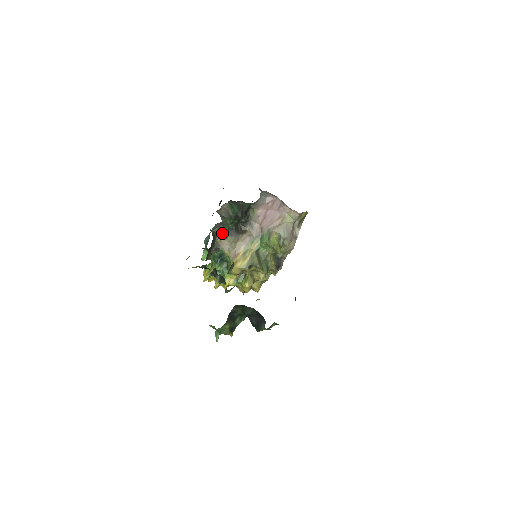
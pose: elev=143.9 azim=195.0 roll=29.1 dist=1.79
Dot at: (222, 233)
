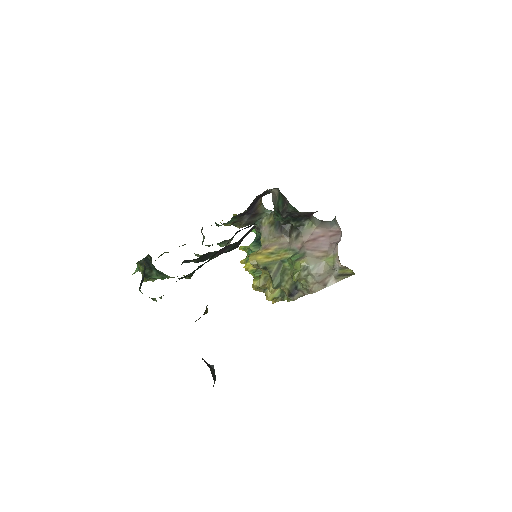
Dot at: (270, 218)
